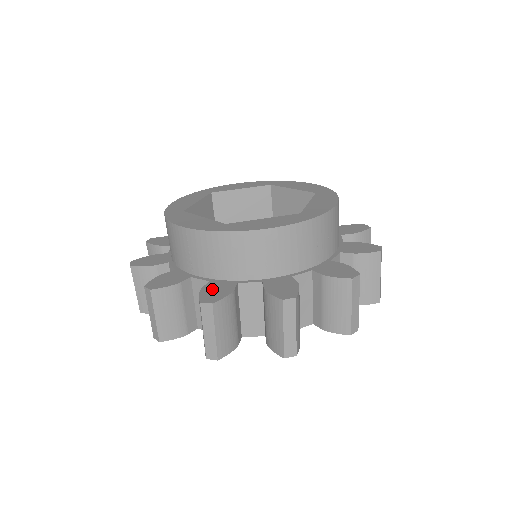
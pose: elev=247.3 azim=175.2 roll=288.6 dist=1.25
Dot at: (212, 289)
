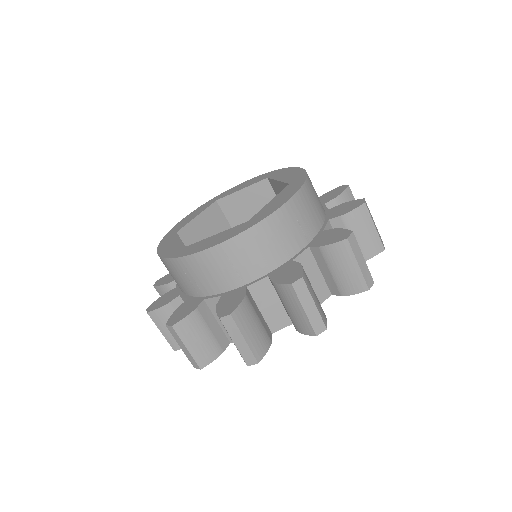
Dot at: (282, 275)
